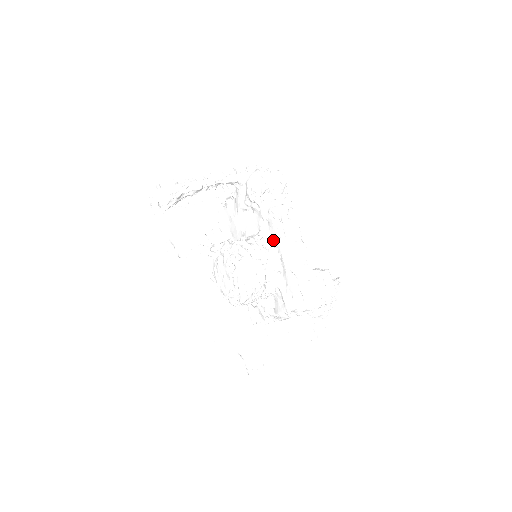
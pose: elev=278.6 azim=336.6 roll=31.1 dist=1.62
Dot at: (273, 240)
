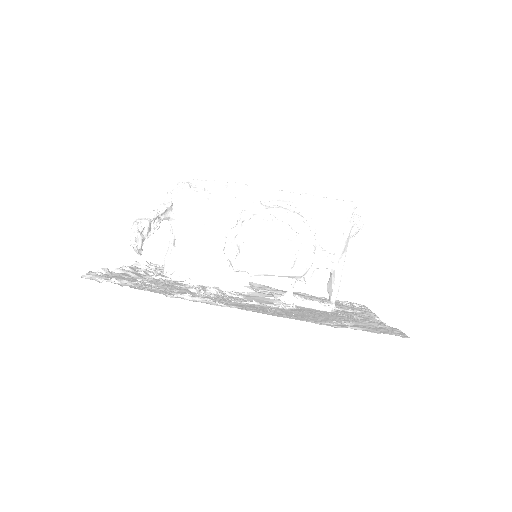
Dot at: occluded
